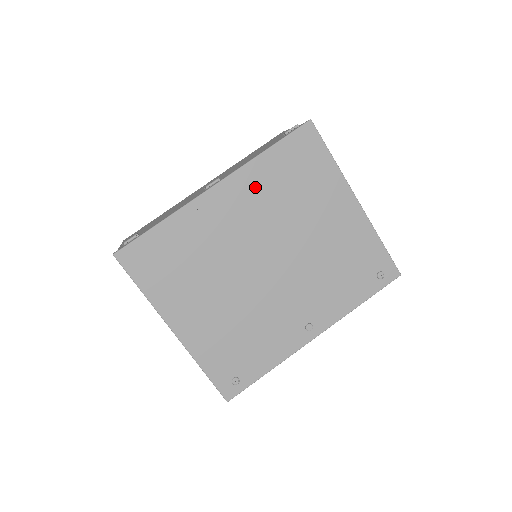
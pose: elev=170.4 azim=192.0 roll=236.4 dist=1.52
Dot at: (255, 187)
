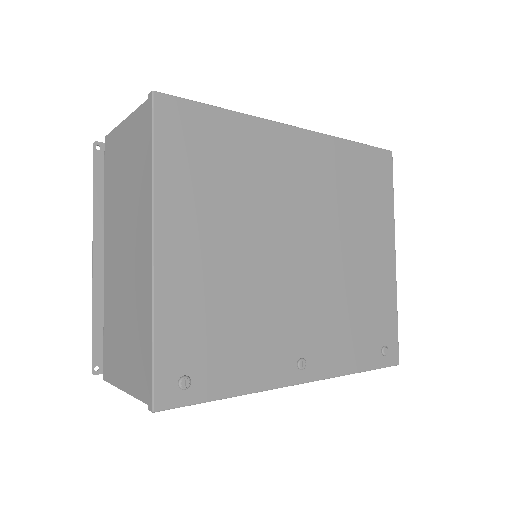
Dot at: (328, 163)
